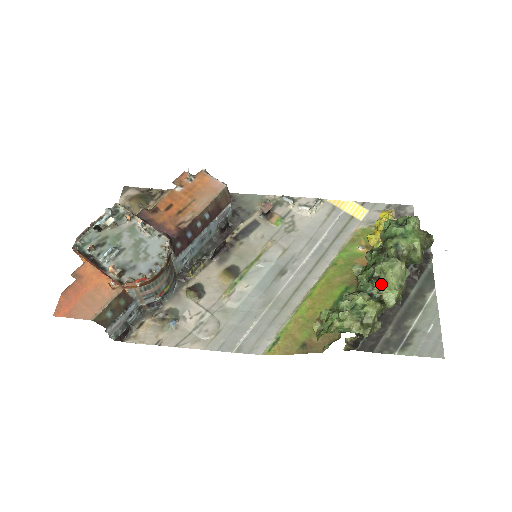
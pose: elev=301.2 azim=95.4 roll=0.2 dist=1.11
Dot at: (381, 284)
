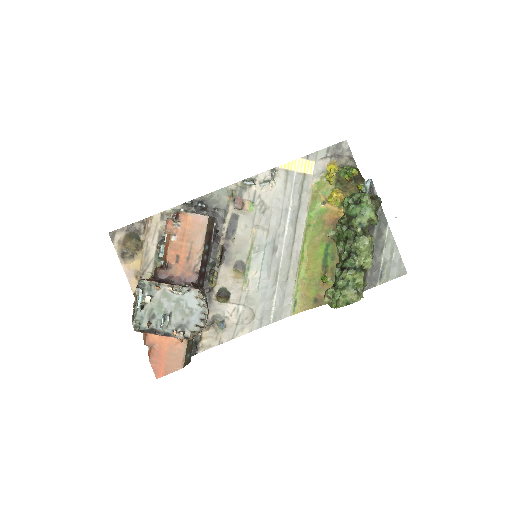
Dot at: (360, 259)
